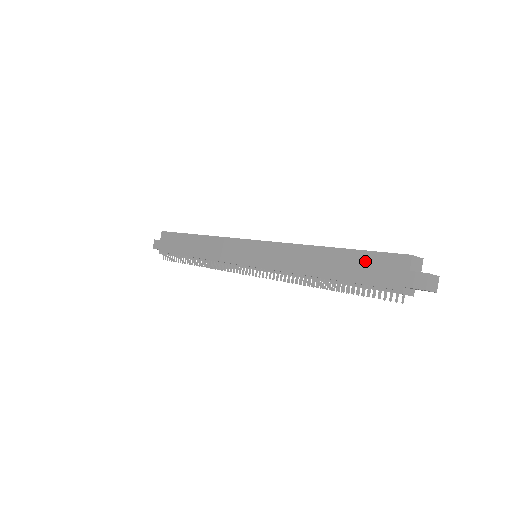
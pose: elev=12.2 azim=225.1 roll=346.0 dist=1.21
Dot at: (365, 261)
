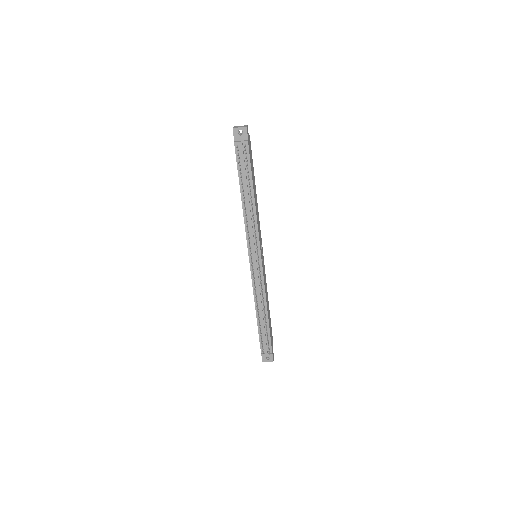
Dot at: occluded
